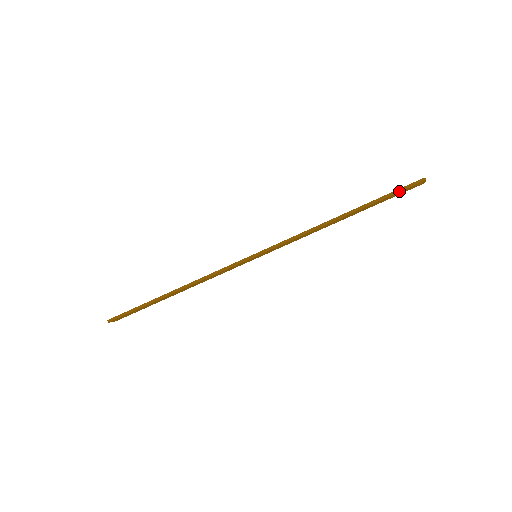
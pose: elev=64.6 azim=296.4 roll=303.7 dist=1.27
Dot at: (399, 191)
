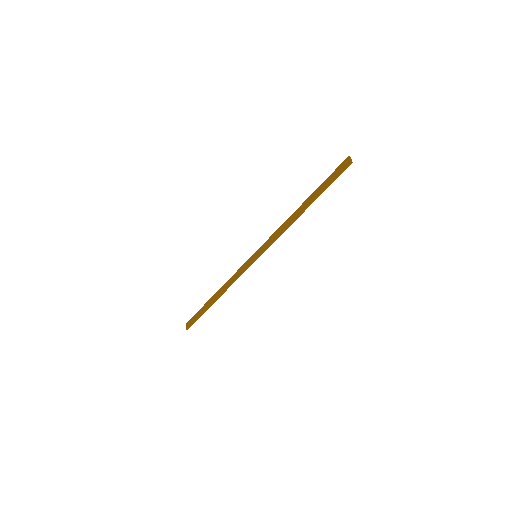
Dot at: occluded
